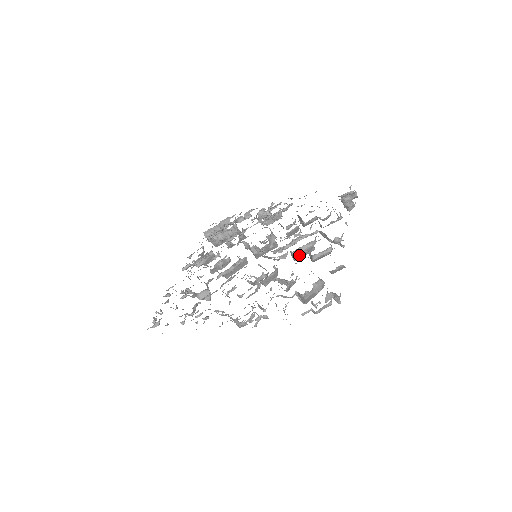
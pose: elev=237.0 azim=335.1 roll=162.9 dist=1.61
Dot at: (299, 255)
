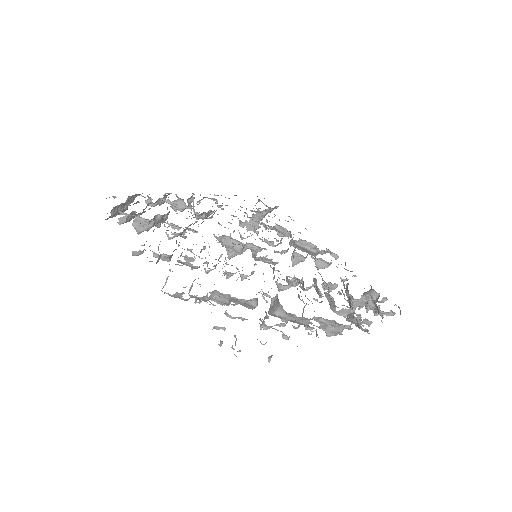
Dot at: (301, 261)
